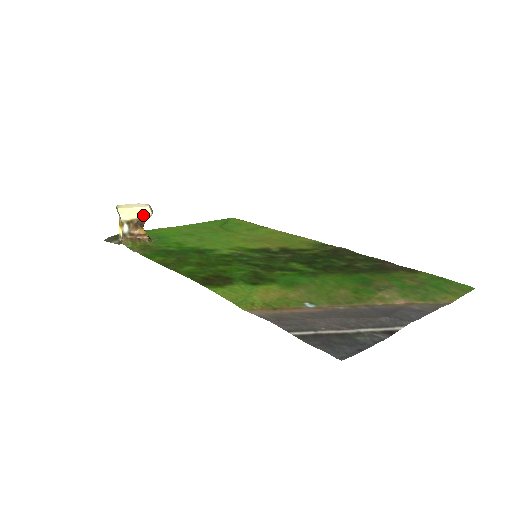
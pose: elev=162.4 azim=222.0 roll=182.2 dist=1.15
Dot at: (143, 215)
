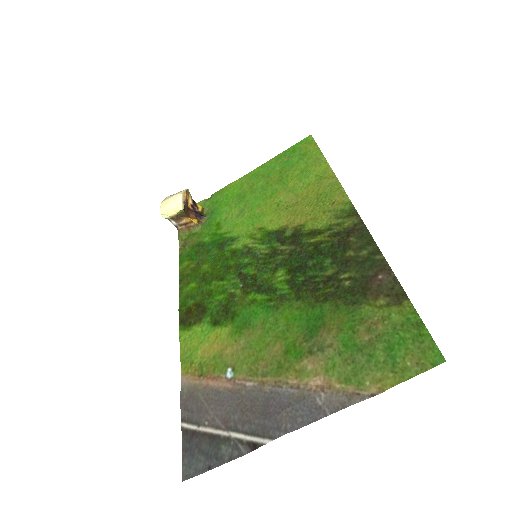
Dot at: (177, 211)
